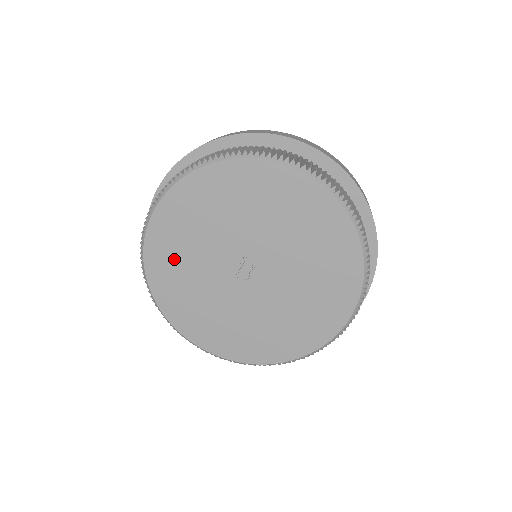
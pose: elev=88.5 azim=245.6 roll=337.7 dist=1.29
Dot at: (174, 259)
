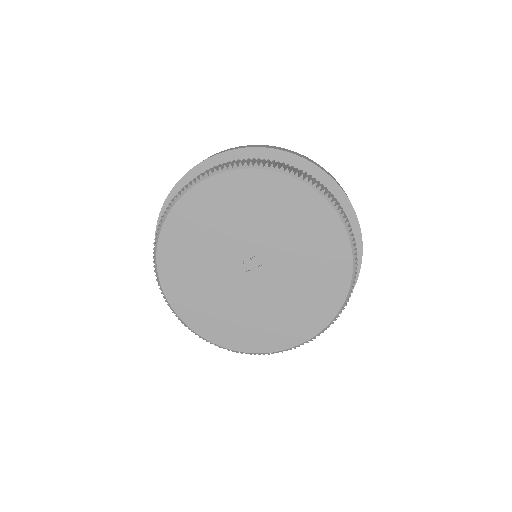
Dot at: (203, 219)
